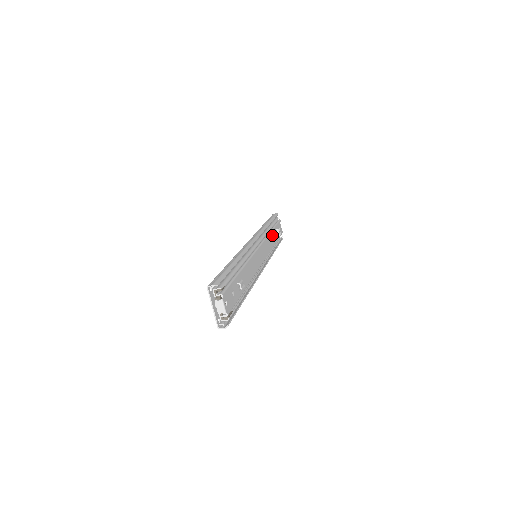
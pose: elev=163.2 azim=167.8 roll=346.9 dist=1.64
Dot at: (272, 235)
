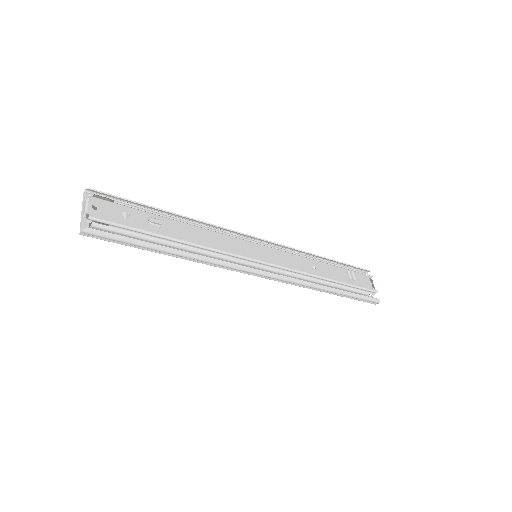
Dot at: (324, 267)
